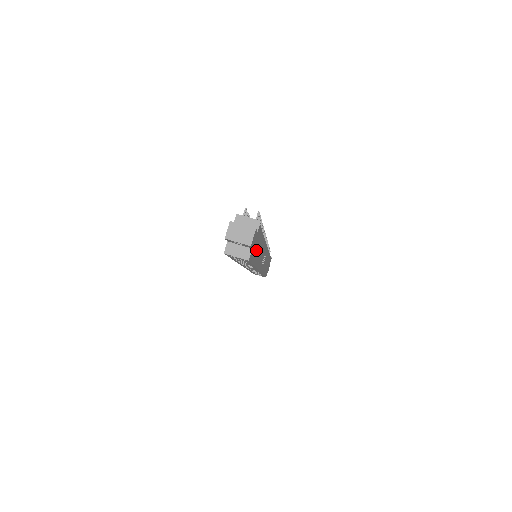
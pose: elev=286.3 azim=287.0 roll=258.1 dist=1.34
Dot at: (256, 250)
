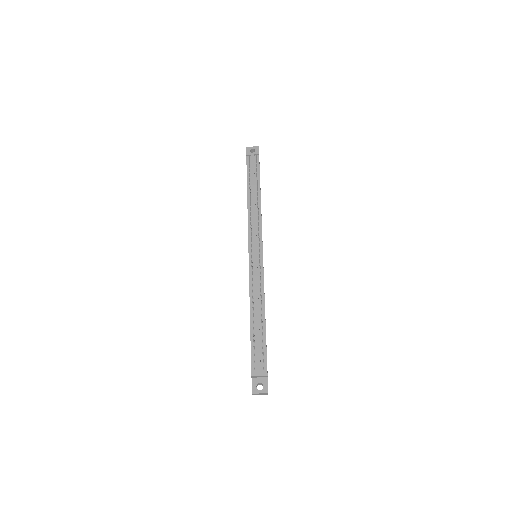
Dot at: occluded
